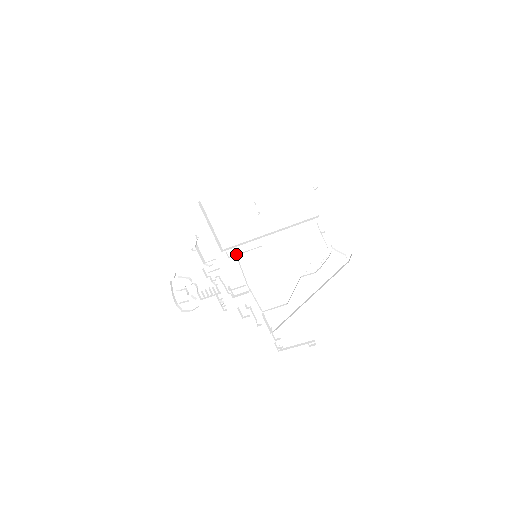
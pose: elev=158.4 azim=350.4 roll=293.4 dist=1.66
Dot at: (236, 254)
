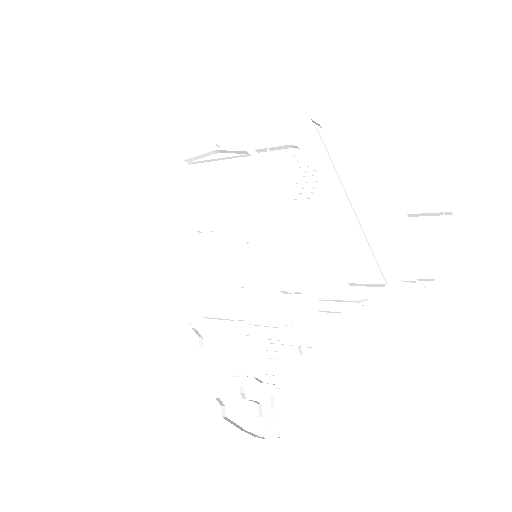
Dot at: occluded
